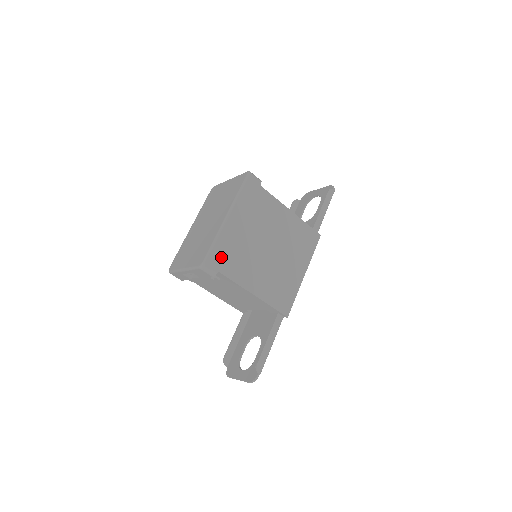
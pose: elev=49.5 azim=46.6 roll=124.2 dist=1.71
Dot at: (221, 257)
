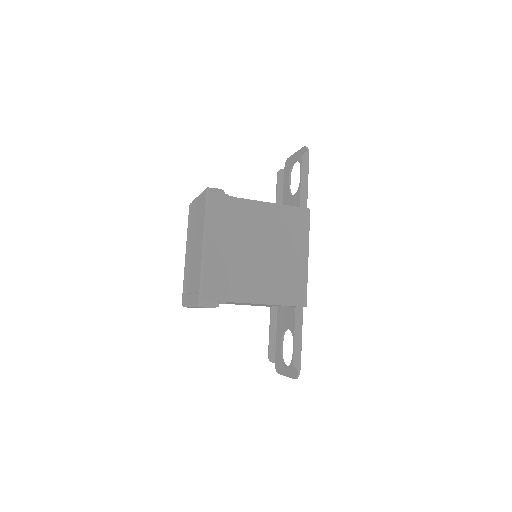
Dot at: (214, 287)
